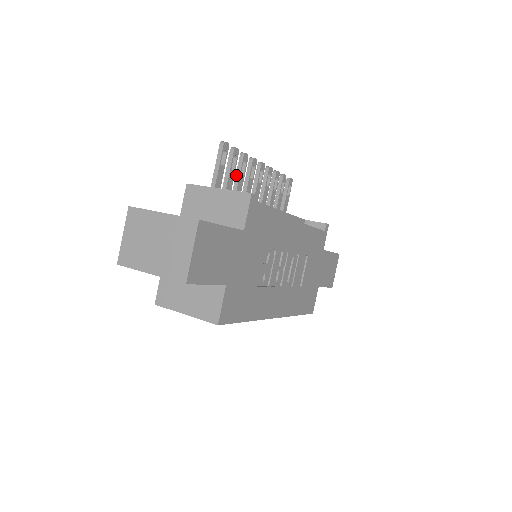
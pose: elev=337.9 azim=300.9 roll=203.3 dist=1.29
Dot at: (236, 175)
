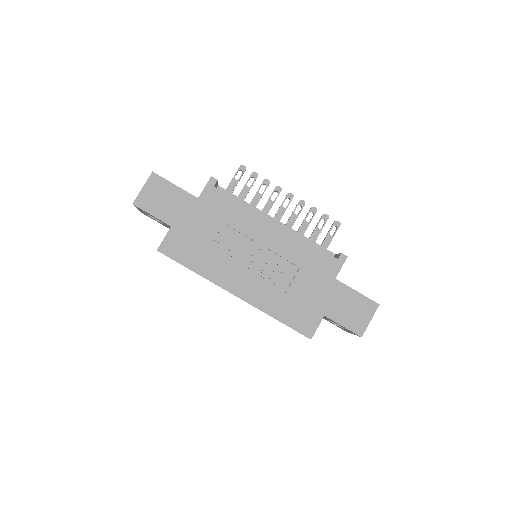
Dot at: (256, 193)
